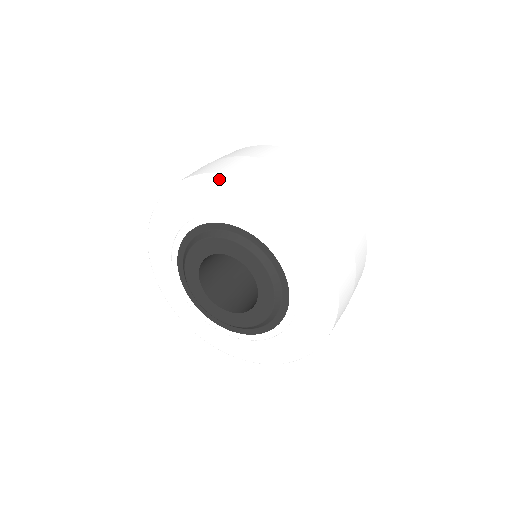
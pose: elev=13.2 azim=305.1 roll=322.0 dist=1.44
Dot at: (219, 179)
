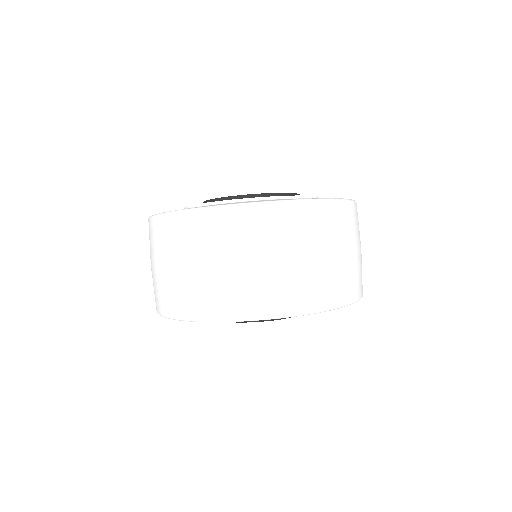
Dot at: occluded
